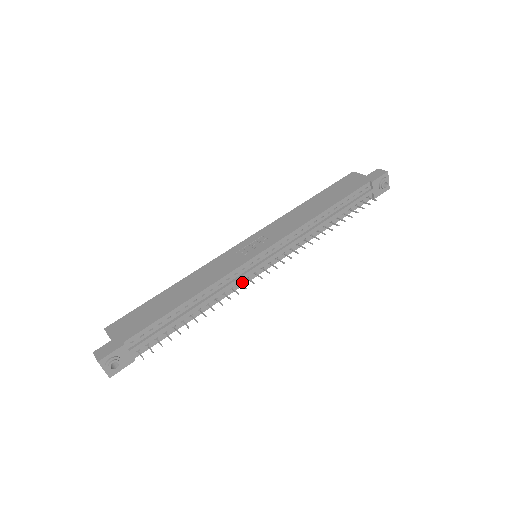
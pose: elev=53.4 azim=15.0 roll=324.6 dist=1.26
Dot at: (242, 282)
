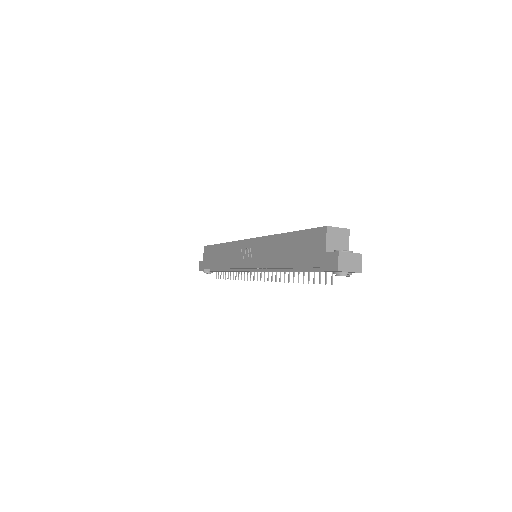
Dot at: occluded
